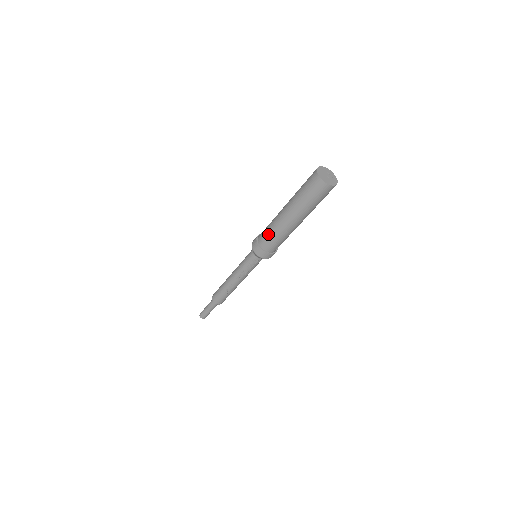
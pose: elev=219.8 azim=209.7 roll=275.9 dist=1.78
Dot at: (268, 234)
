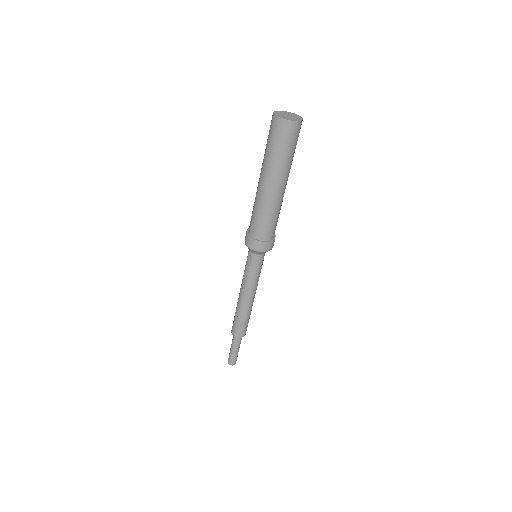
Dot at: (252, 212)
